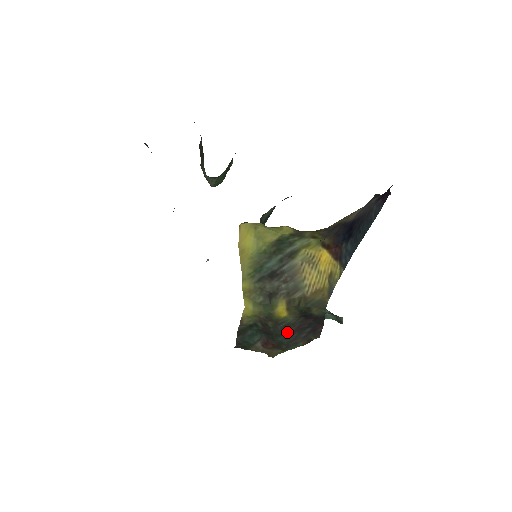
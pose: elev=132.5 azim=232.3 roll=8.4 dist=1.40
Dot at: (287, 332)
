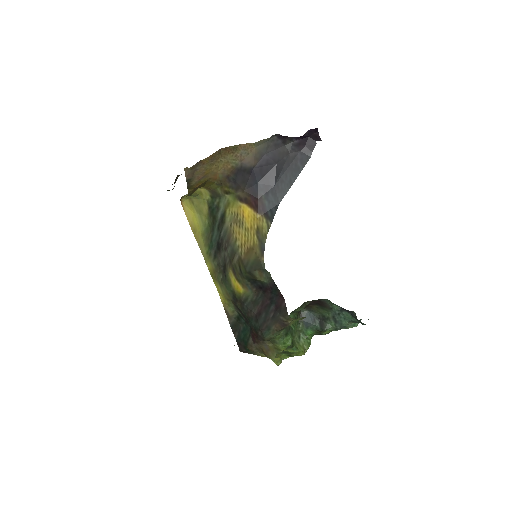
Dot at: (254, 313)
